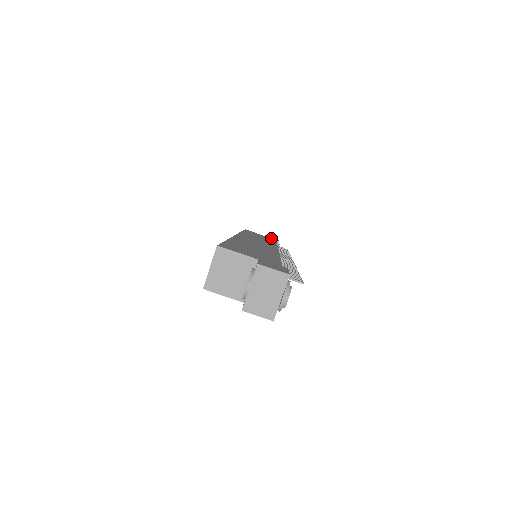
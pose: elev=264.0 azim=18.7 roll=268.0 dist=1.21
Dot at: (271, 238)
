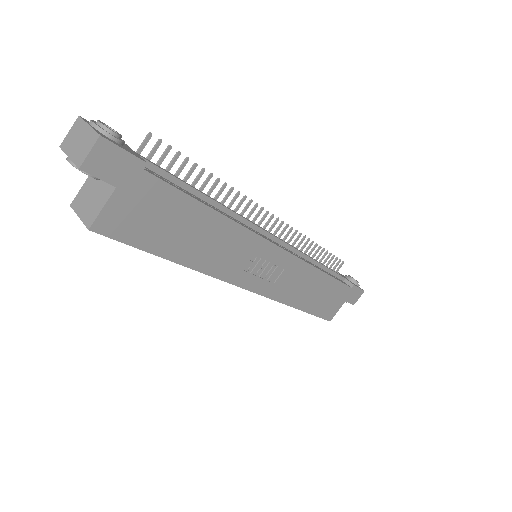
Dot at: occluded
